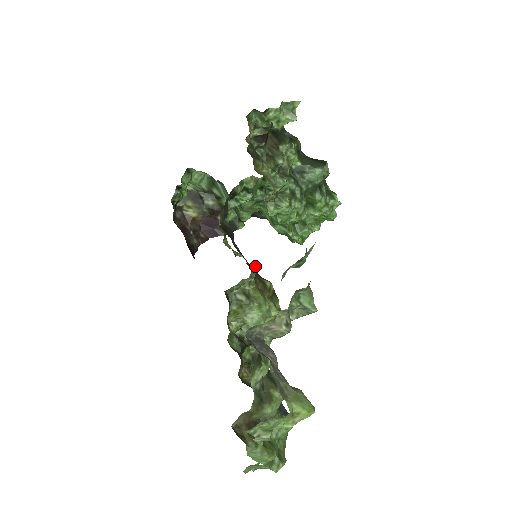
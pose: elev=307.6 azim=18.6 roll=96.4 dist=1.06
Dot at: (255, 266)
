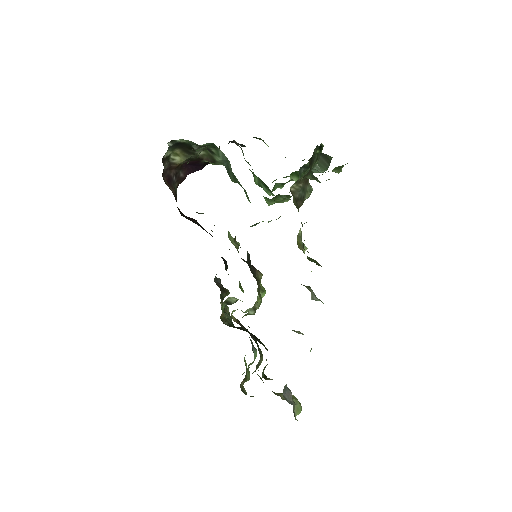
Dot at: occluded
